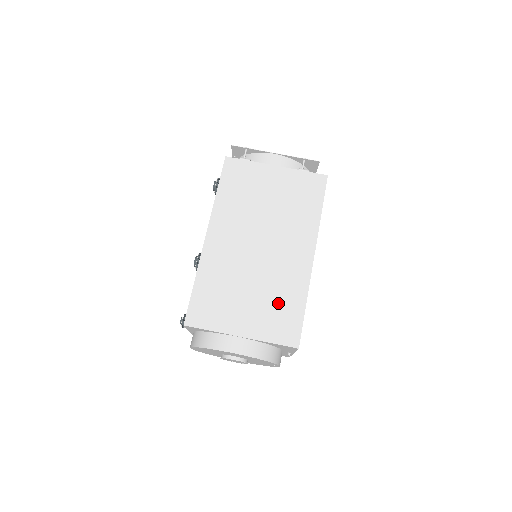
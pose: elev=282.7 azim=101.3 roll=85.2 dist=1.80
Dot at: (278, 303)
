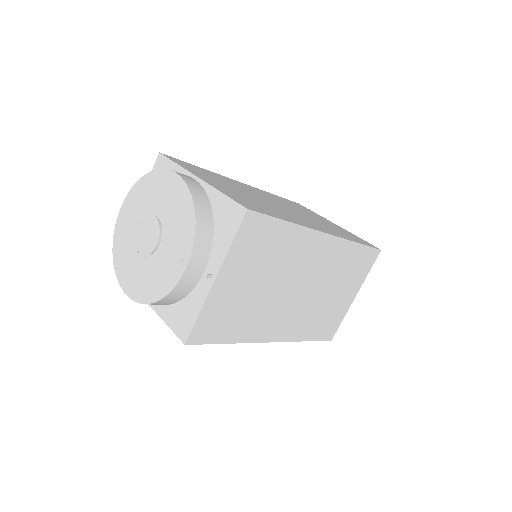
Dot at: (261, 205)
